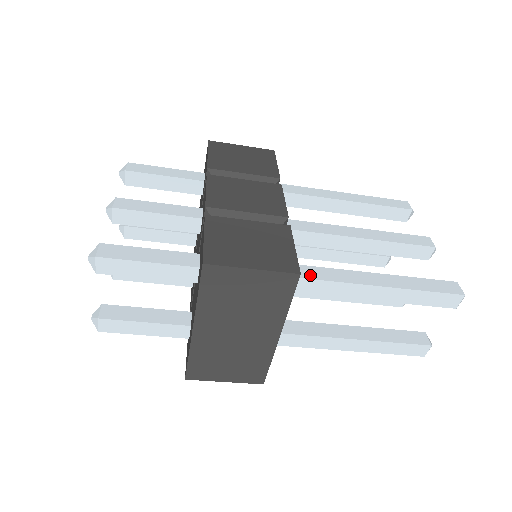
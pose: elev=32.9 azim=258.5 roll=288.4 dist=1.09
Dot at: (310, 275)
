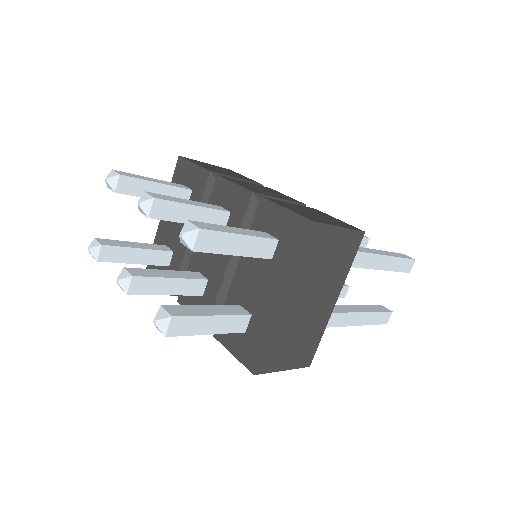
Dot at: occluded
